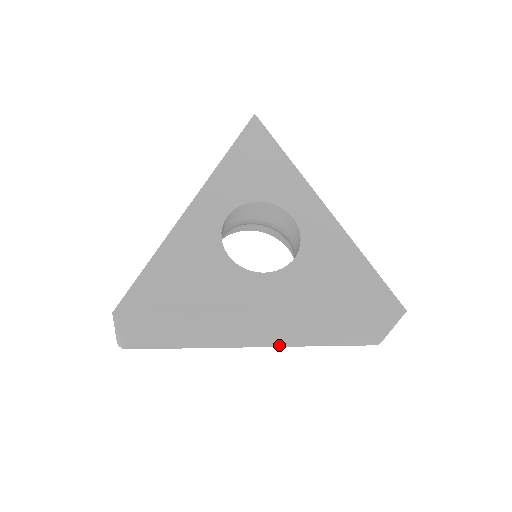
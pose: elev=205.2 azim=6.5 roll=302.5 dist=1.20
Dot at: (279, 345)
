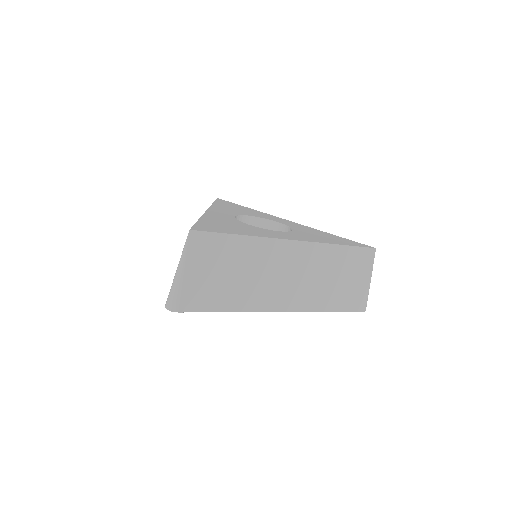
Dot at: (300, 308)
